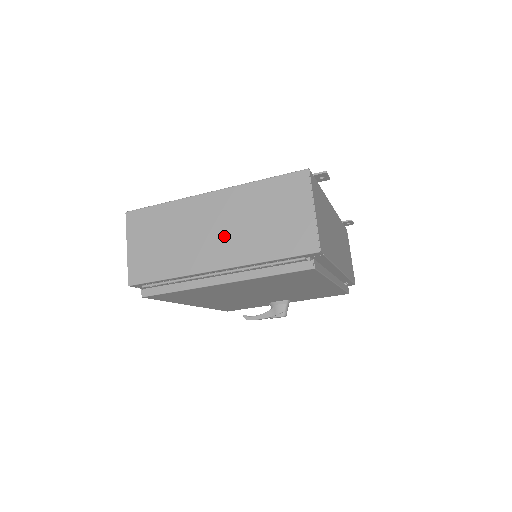
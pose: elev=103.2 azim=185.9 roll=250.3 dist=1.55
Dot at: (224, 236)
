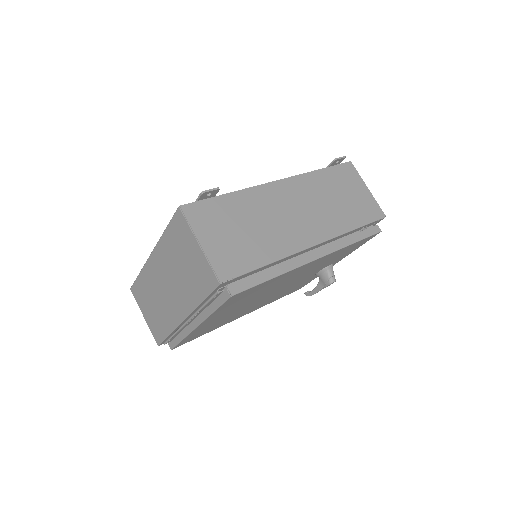
Dot at: (173, 290)
